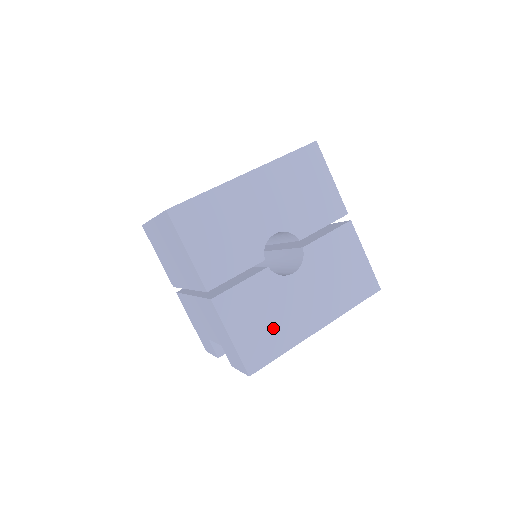
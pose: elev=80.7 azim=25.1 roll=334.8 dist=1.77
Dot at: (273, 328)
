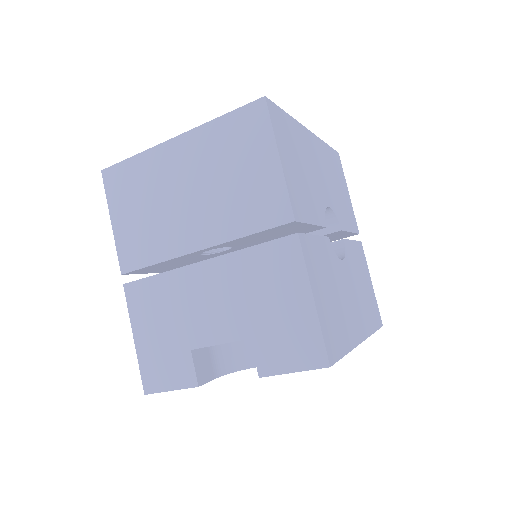
Dot at: (338, 313)
